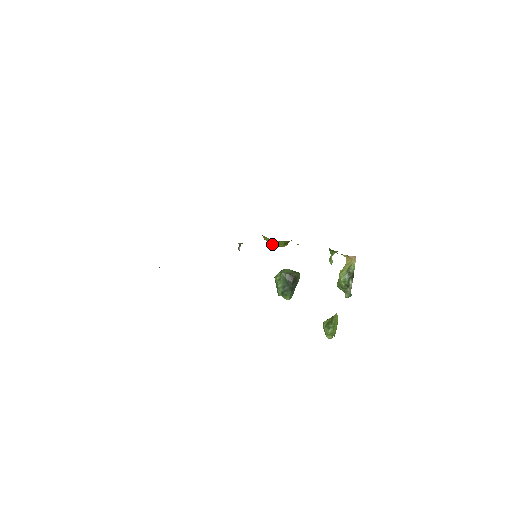
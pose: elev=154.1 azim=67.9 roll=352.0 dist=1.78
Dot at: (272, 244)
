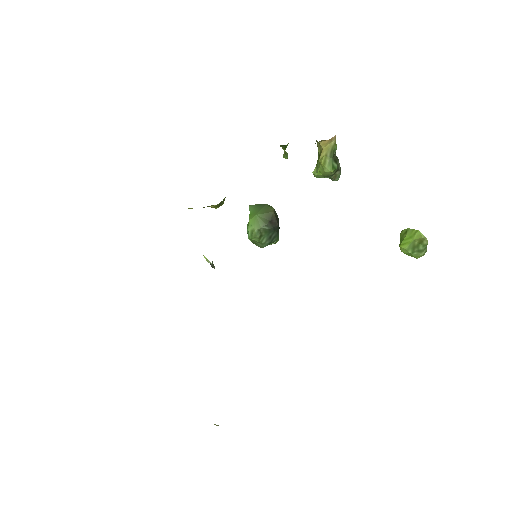
Dot at: (215, 208)
